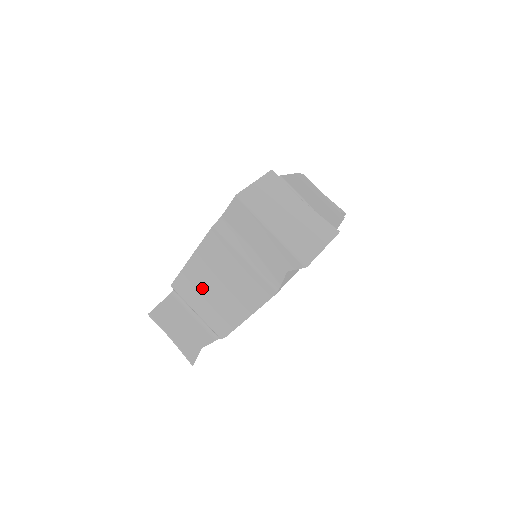
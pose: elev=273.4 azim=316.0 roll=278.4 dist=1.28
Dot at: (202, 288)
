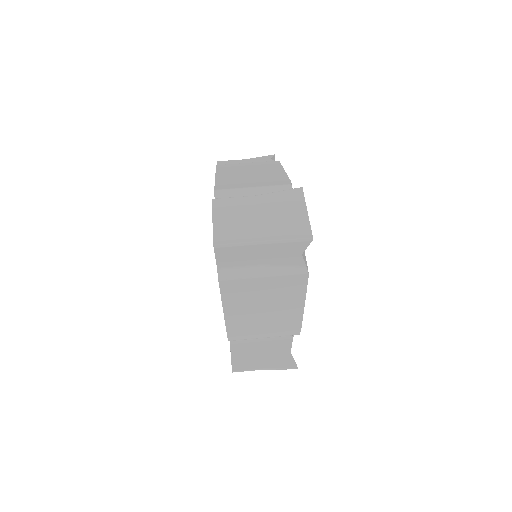
Dot at: (252, 321)
